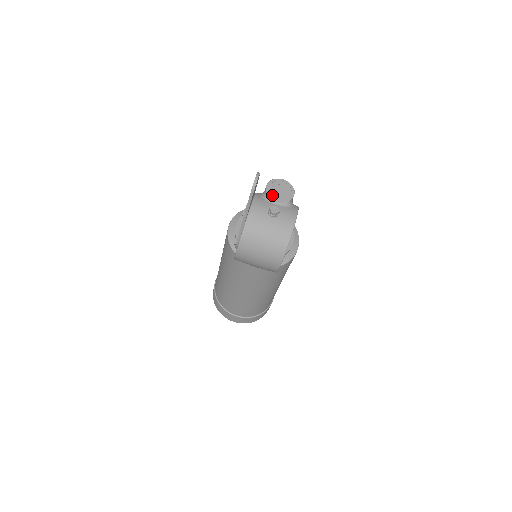
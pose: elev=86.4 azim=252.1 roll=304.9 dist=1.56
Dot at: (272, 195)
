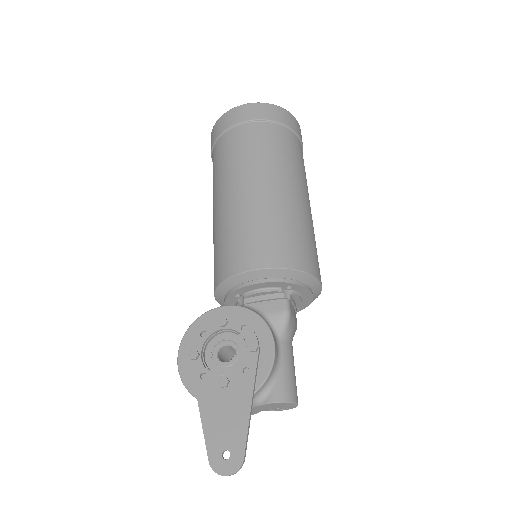
Dot at: (262, 407)
